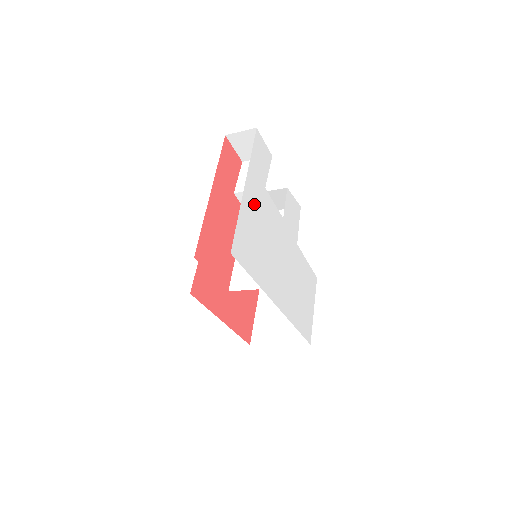
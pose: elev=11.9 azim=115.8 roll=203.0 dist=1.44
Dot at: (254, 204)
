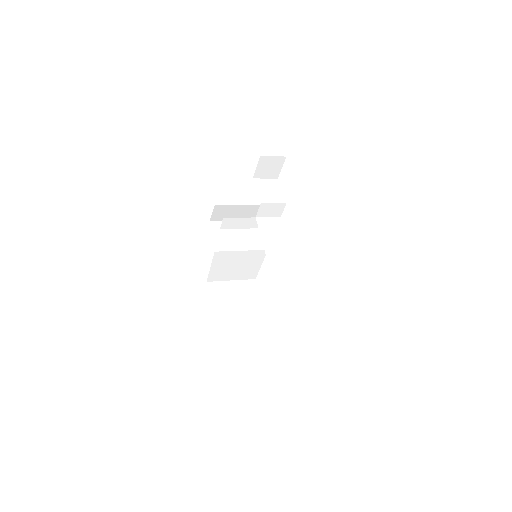
Dot at: occluded
